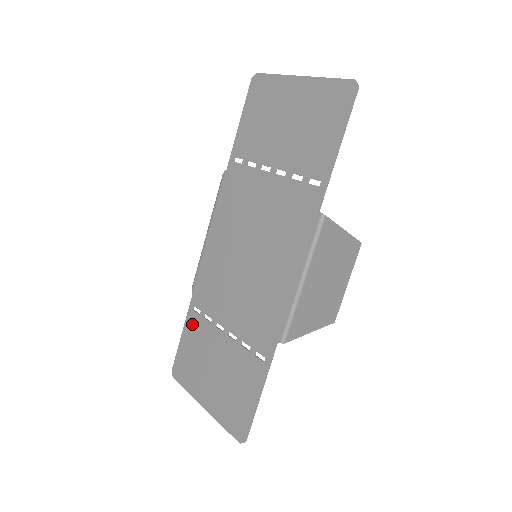
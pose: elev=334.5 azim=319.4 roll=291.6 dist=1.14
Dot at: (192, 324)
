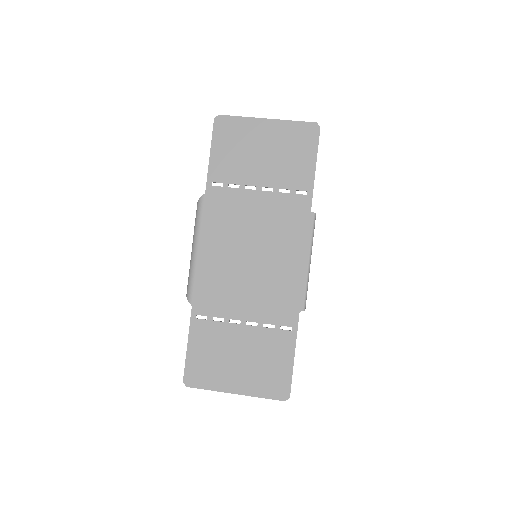
Dot at: (199, 331)
